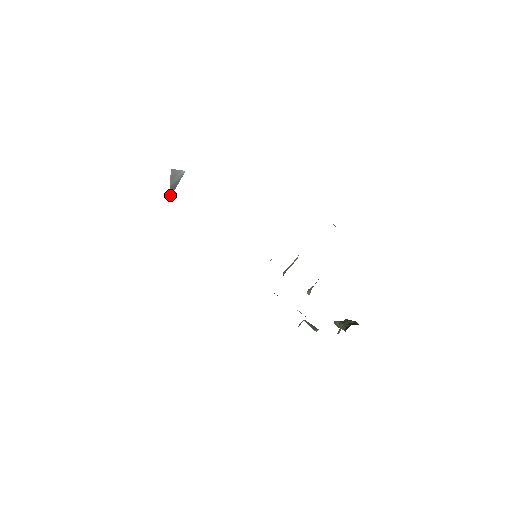
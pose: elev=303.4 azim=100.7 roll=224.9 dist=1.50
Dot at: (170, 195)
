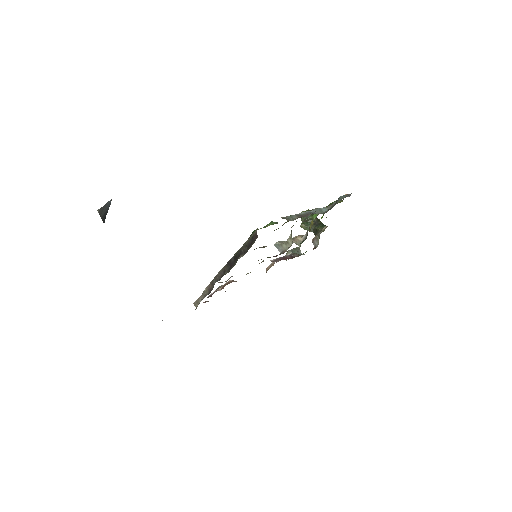
Dot at: (103, 221)
